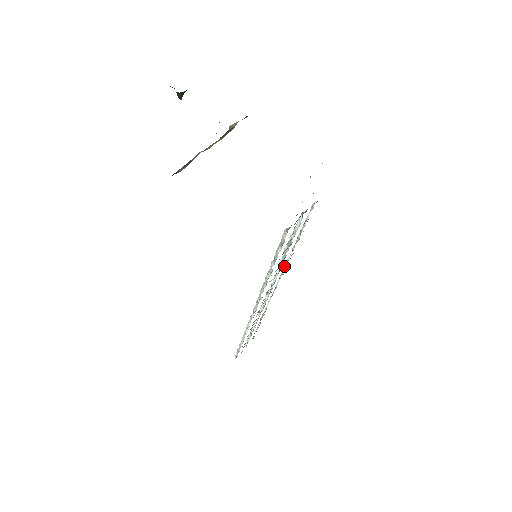
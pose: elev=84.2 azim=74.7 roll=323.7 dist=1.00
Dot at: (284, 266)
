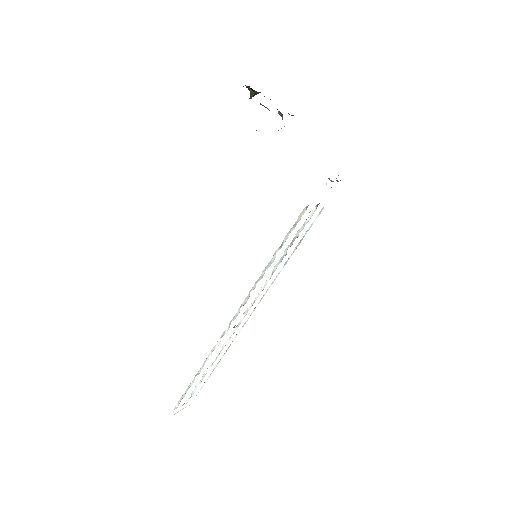
Dot at: occluded
